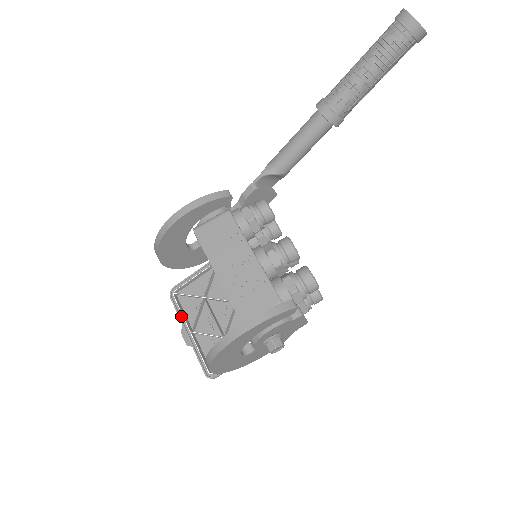
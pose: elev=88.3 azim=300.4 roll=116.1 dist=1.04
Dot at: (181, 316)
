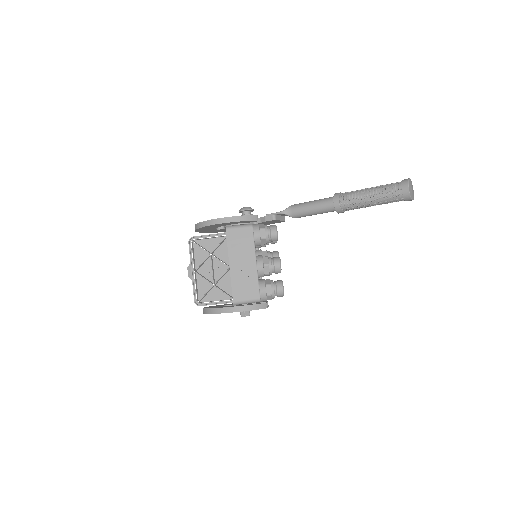
Dot at: (192, 258)
